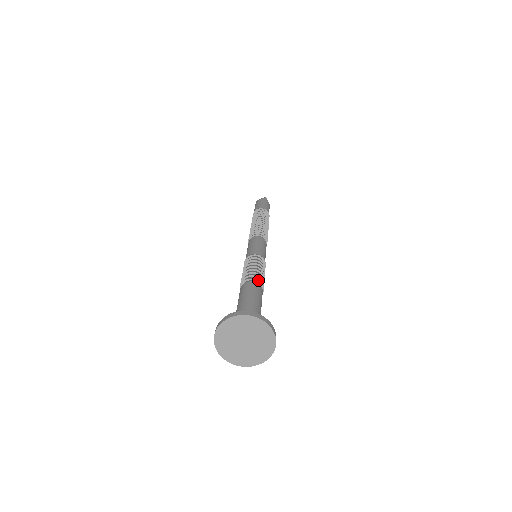
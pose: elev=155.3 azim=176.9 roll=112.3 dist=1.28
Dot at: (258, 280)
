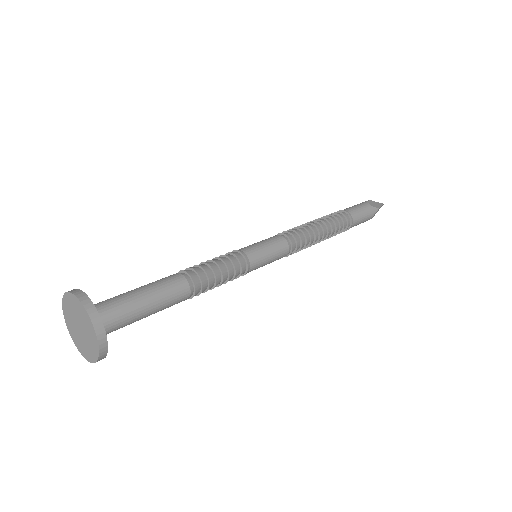
Dot at: (185, 270)
